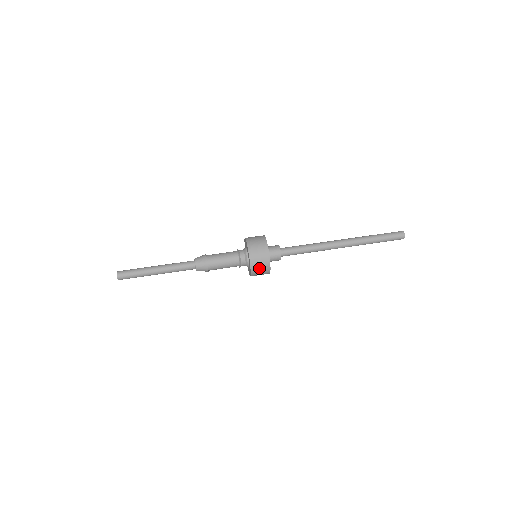
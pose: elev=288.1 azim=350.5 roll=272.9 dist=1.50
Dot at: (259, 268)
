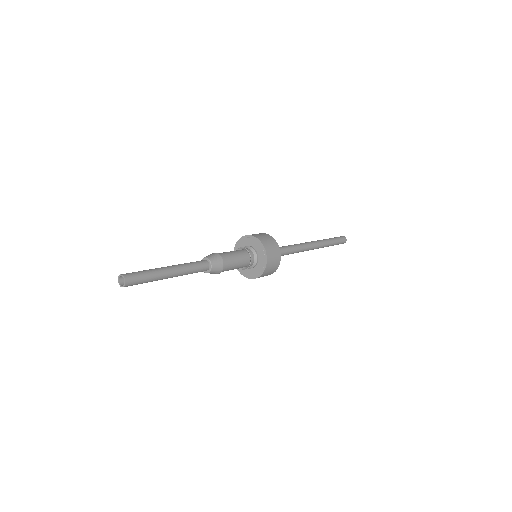
Dot at: occluded
